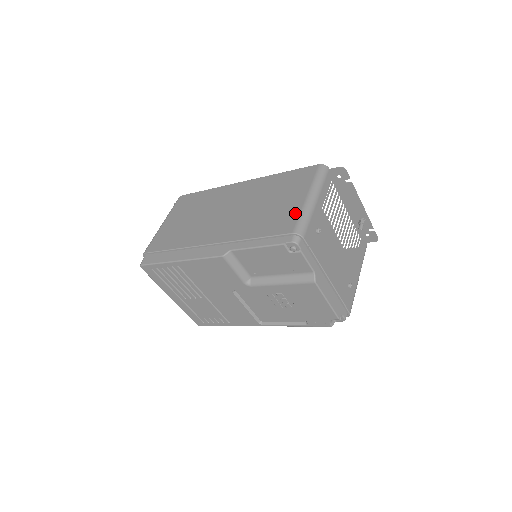
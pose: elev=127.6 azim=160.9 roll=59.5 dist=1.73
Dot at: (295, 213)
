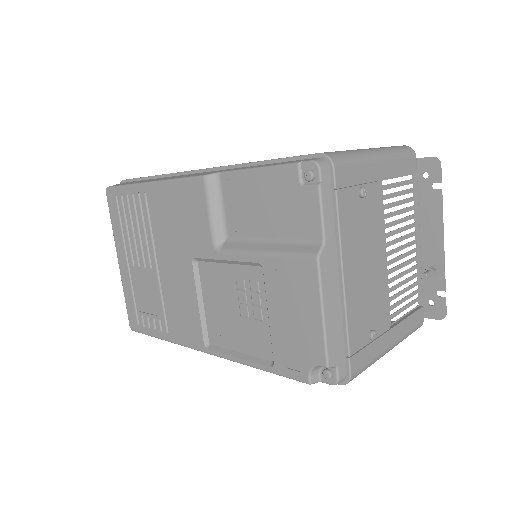
Dot at: occluded
